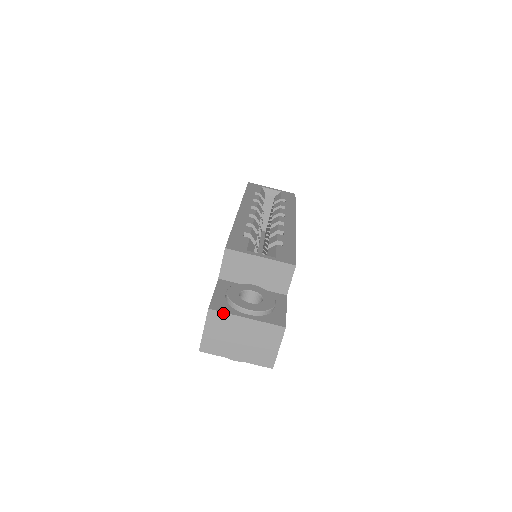
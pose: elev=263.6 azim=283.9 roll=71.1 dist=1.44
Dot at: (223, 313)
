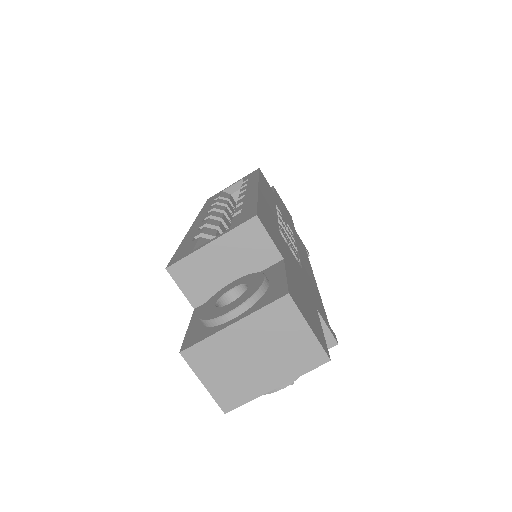
Dot at: (200, 343)
